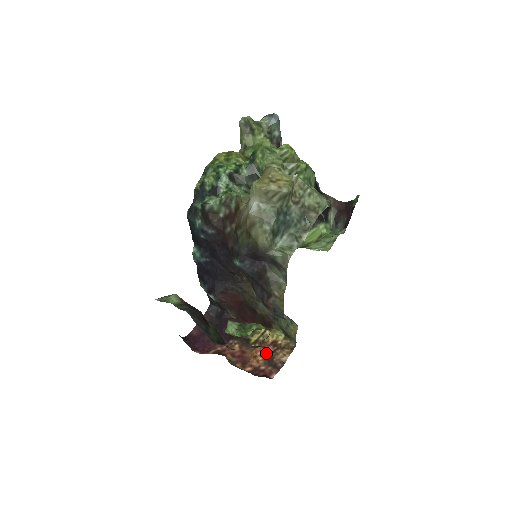
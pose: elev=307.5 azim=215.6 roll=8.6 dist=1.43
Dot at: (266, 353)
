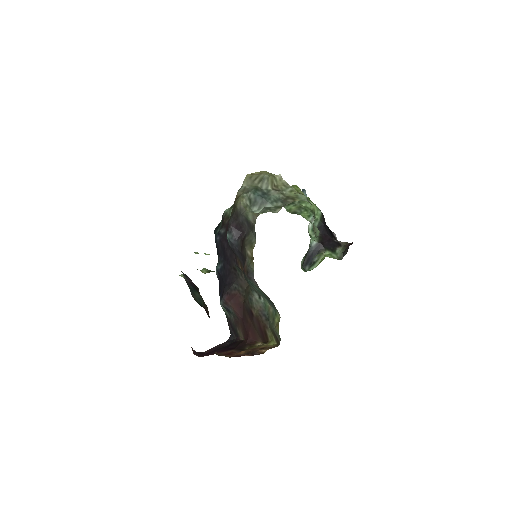
Dot at: (251, 351)
